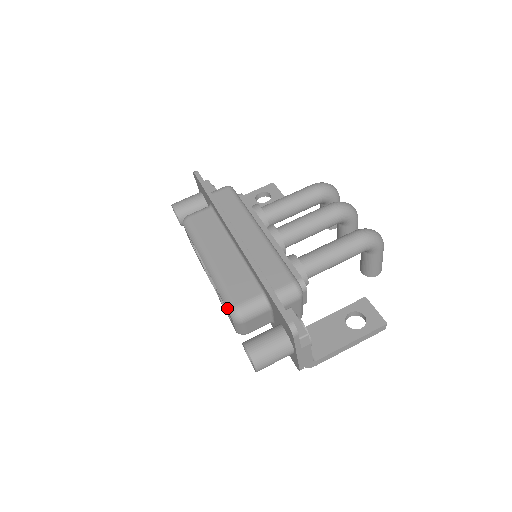
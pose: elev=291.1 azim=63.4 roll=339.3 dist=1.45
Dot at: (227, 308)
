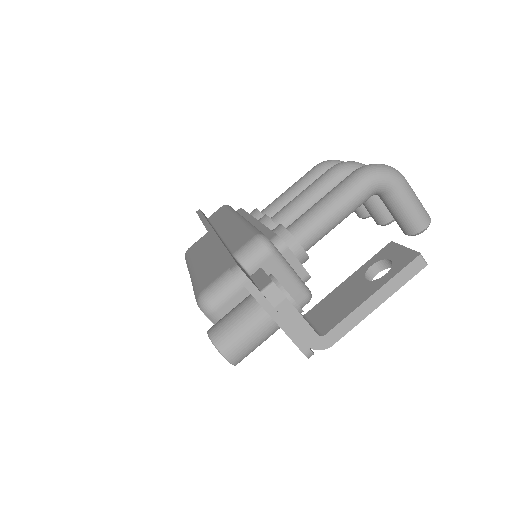
Dot at: (196, 301)
